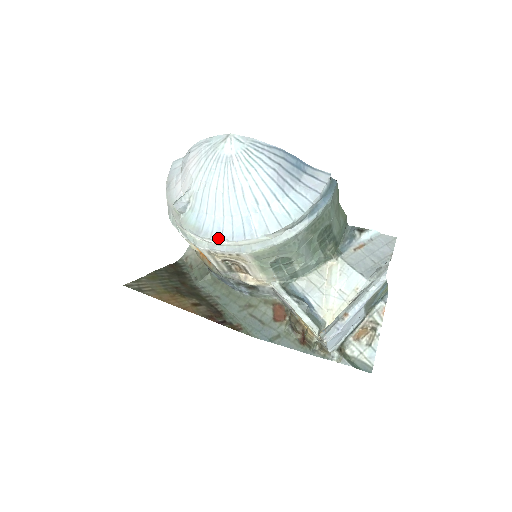
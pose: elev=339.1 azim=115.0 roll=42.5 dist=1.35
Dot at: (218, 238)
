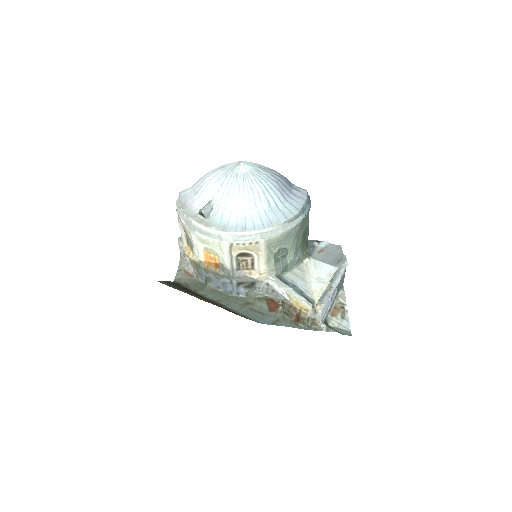
Dot at: (243, 229)
